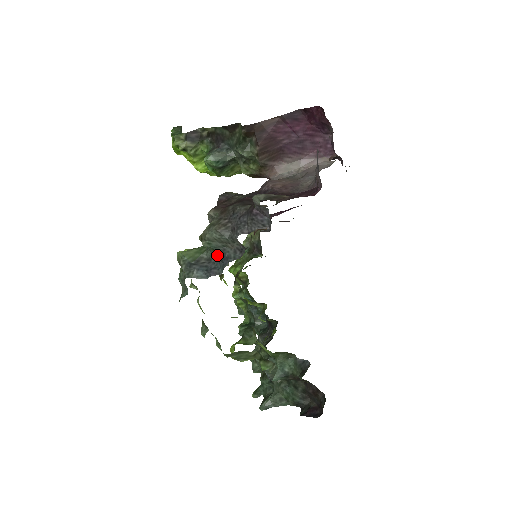
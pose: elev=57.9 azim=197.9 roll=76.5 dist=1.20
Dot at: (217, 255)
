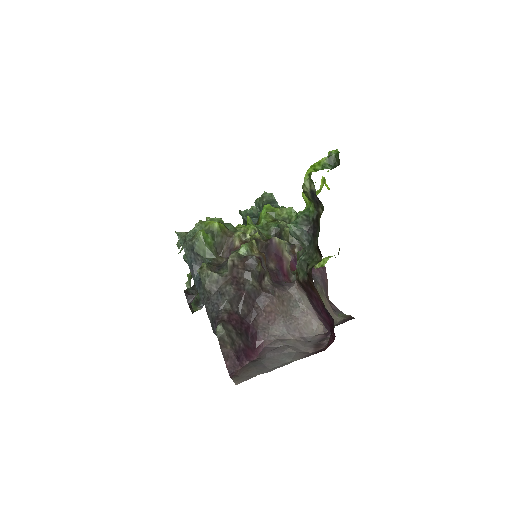
Dot at: occluded
